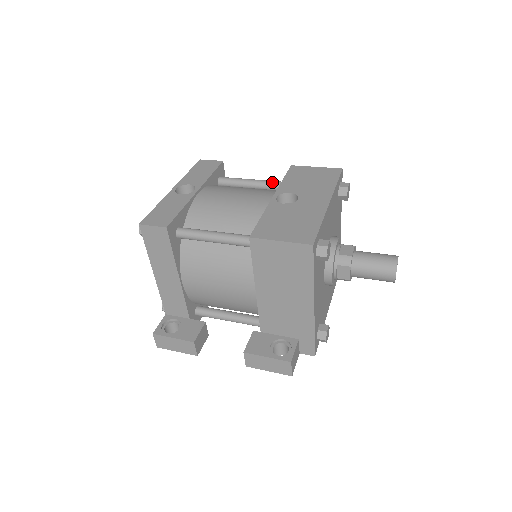
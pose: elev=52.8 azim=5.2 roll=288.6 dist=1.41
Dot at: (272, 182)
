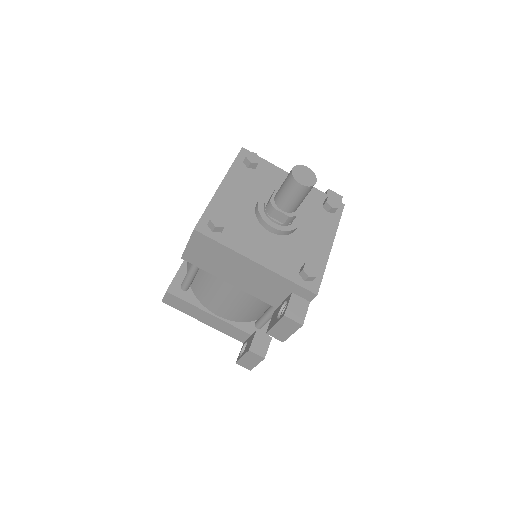
Dot at: occluded
